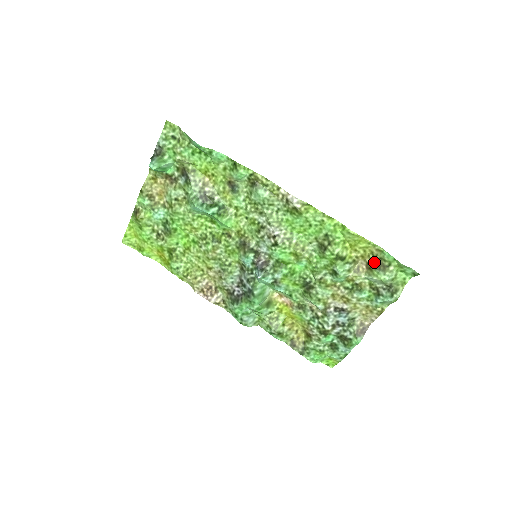
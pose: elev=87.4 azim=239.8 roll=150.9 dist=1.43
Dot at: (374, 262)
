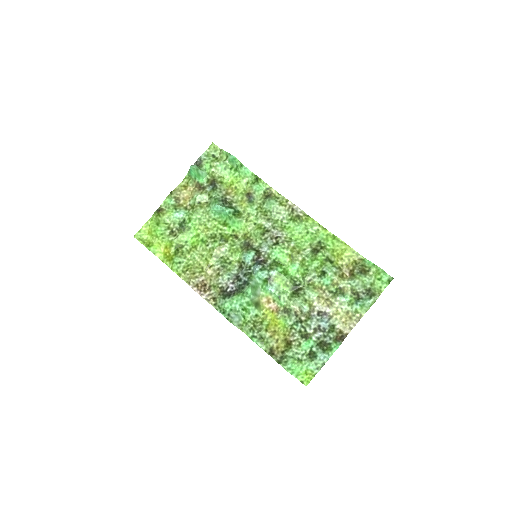
Dot at: (357, 268)
